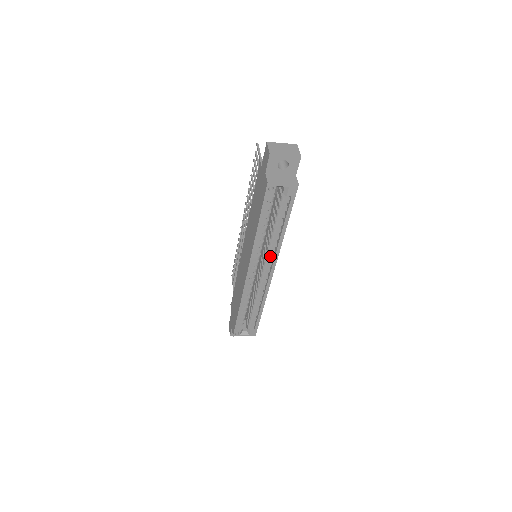
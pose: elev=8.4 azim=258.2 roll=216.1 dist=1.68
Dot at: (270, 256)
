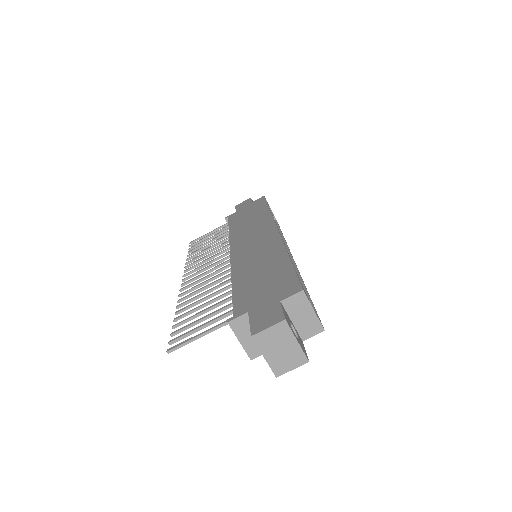
Dot at: occluded
